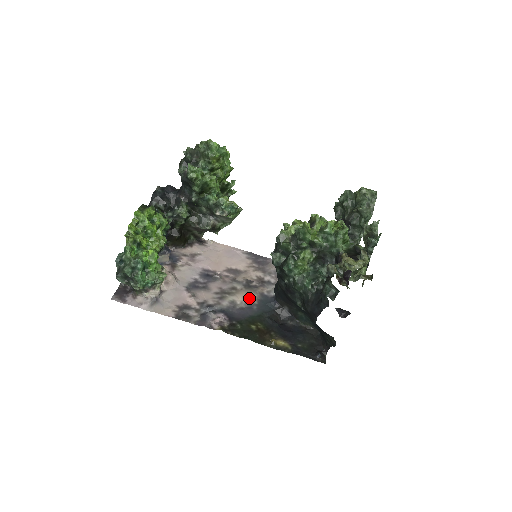
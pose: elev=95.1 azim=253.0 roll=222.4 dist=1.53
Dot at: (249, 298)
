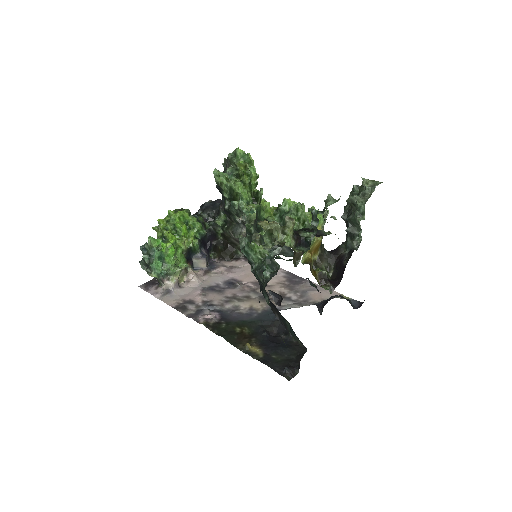
Dot at: (256, 307)
